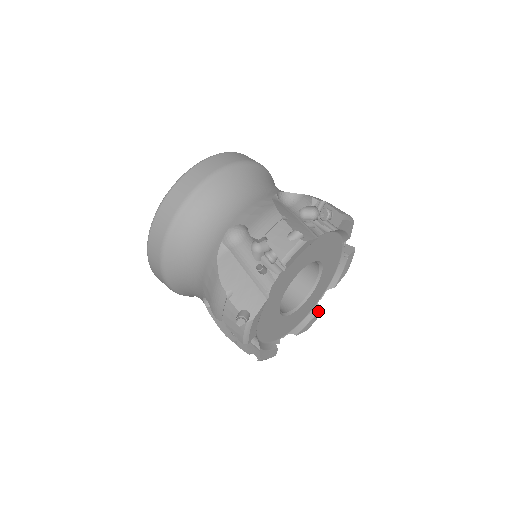
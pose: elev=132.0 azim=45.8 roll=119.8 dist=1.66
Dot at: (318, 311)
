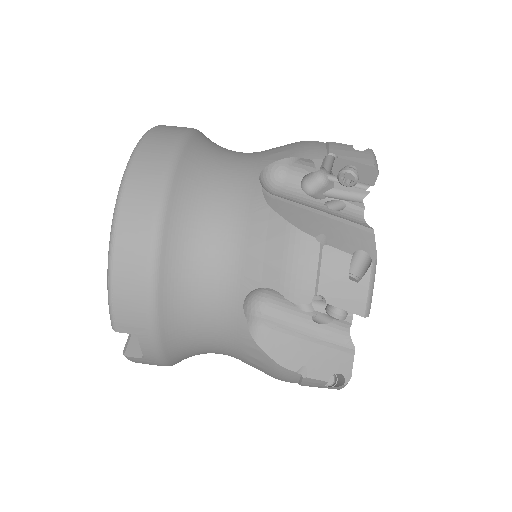
Dot at: occluded
